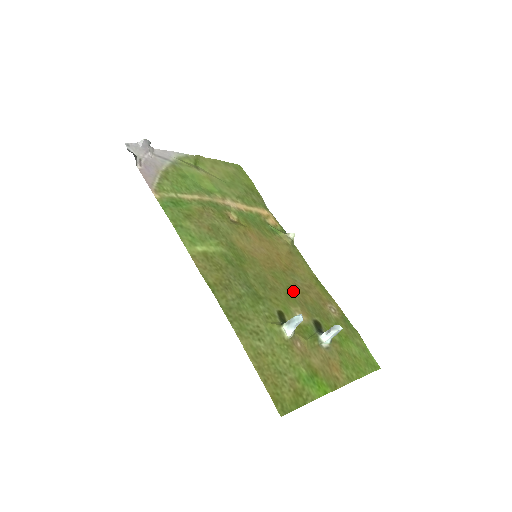
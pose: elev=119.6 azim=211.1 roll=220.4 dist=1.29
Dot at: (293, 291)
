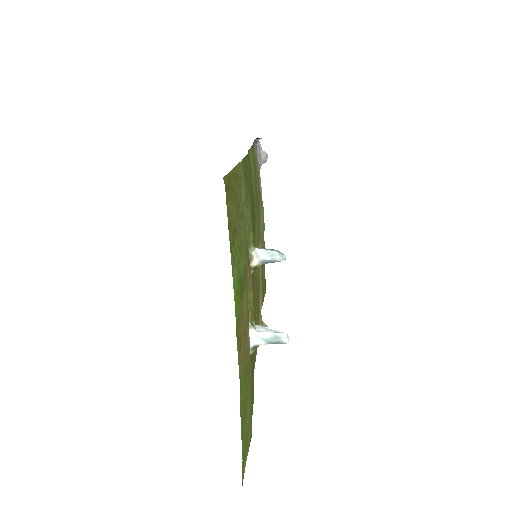
Dot at: occluded
